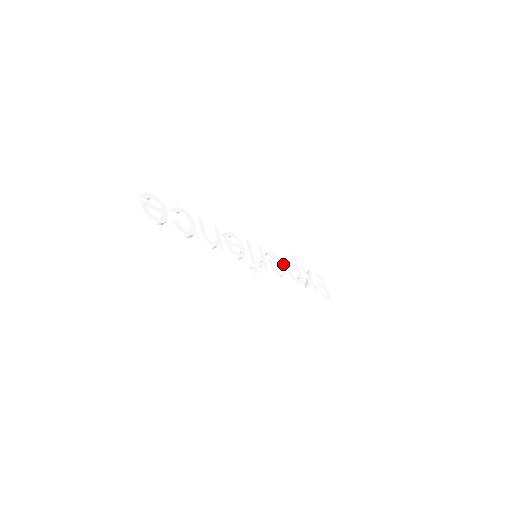
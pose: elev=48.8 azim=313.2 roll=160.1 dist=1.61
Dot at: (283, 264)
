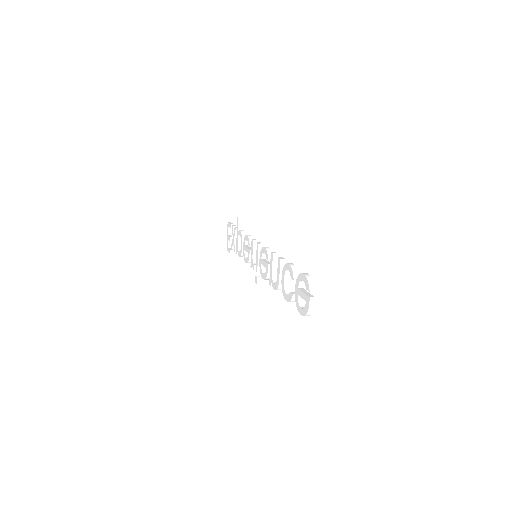
Dot at: (243, 239)
